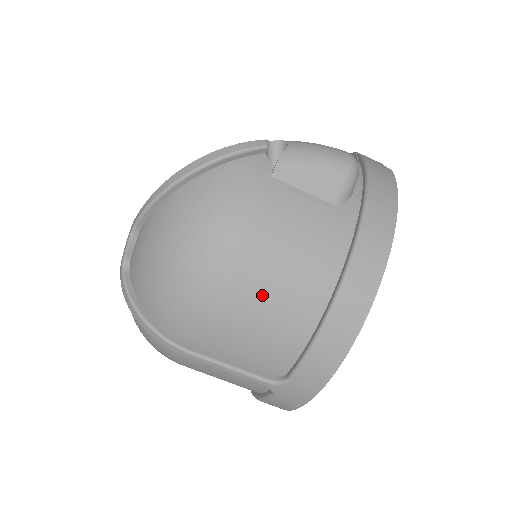
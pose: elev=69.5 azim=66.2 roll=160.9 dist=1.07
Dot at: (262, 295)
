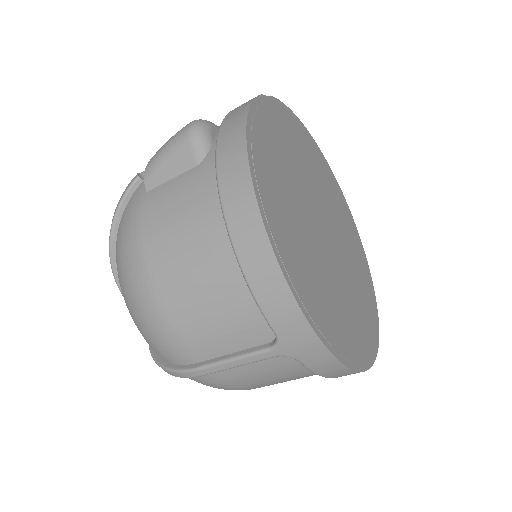
Dot at: (185, 279)
